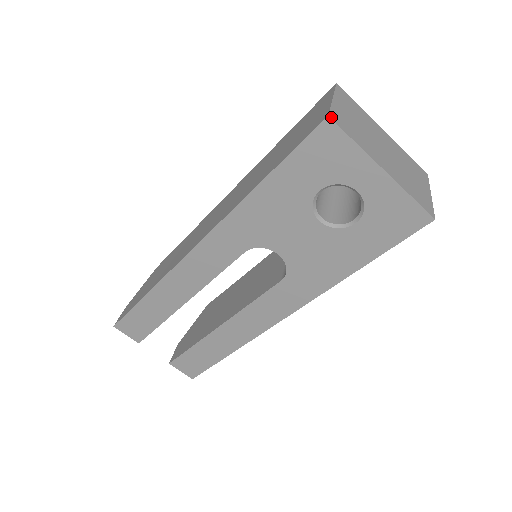
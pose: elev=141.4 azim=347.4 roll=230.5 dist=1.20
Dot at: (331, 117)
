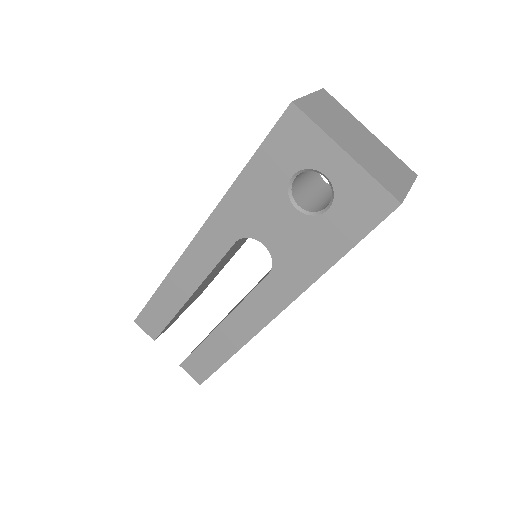
Dot at: (295, 103)
